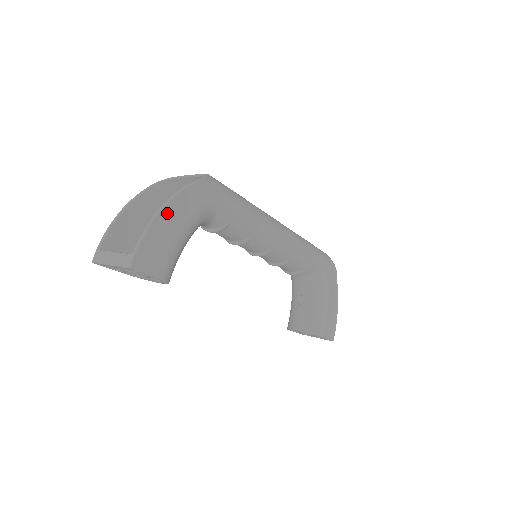
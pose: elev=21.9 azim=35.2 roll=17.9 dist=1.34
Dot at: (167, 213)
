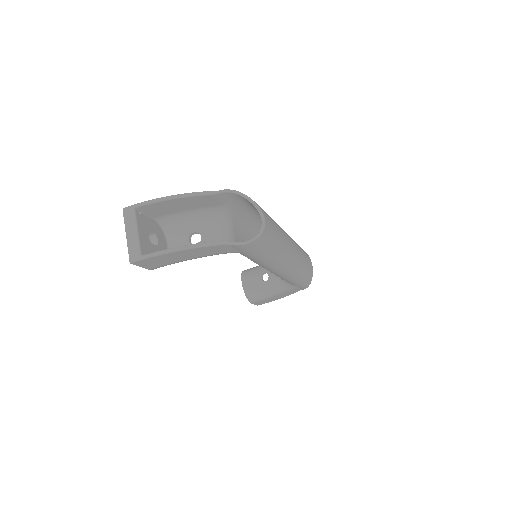
Dot at: (193, 250)
